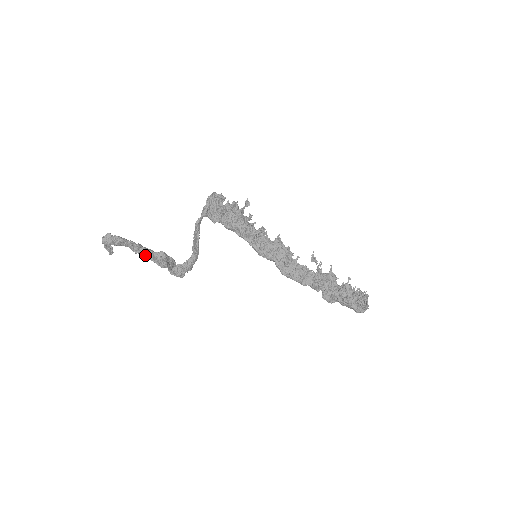
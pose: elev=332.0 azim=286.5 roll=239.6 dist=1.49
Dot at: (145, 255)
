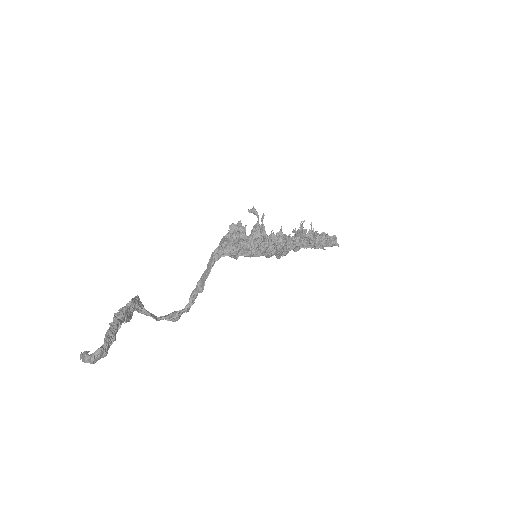
Dot at: occluded
